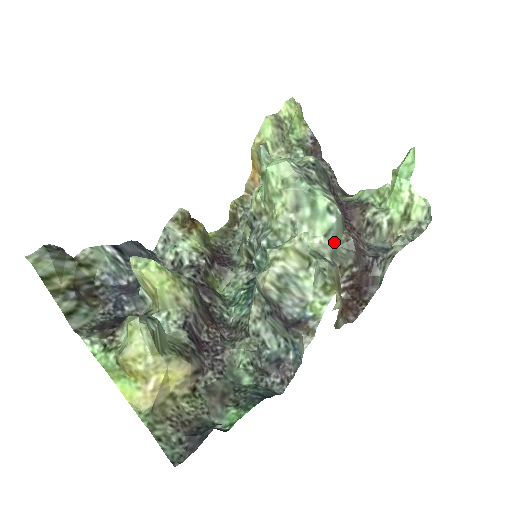
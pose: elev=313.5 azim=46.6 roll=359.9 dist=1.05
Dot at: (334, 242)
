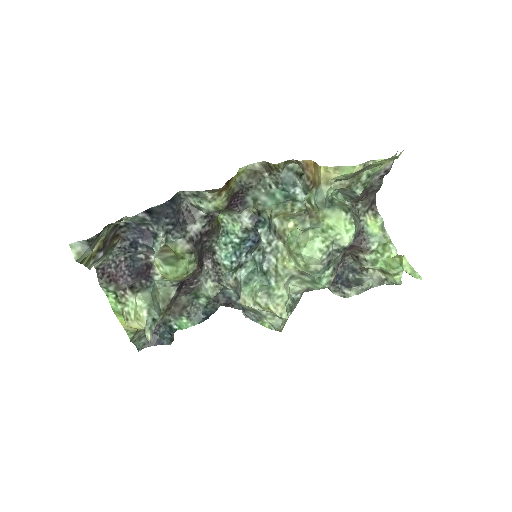
Dot at: occluded
